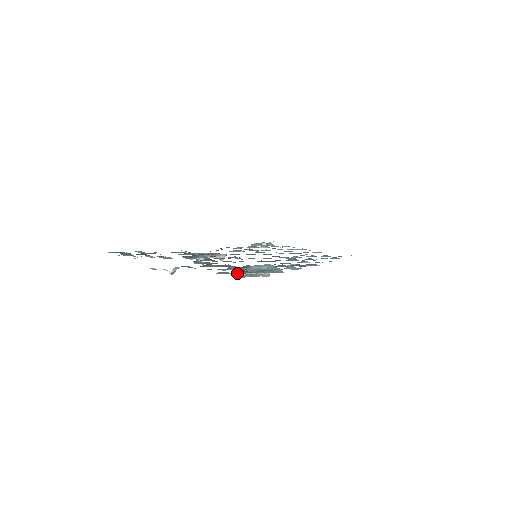
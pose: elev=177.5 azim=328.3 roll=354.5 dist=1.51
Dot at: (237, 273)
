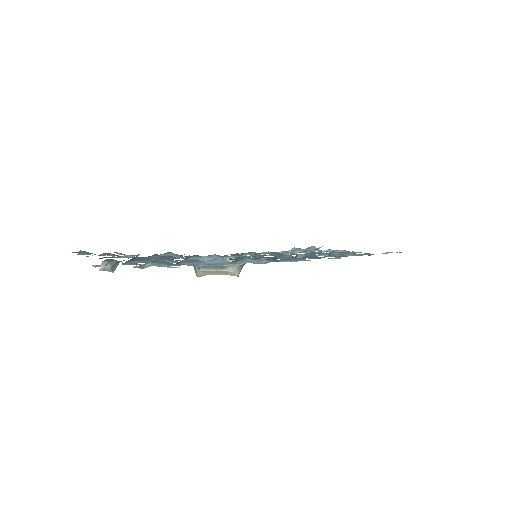
Dot at: occluded
